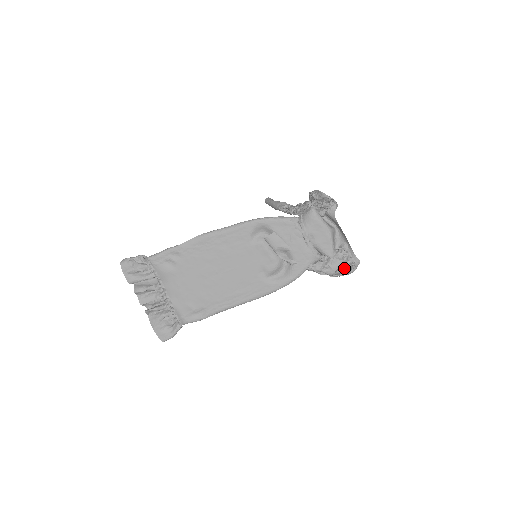
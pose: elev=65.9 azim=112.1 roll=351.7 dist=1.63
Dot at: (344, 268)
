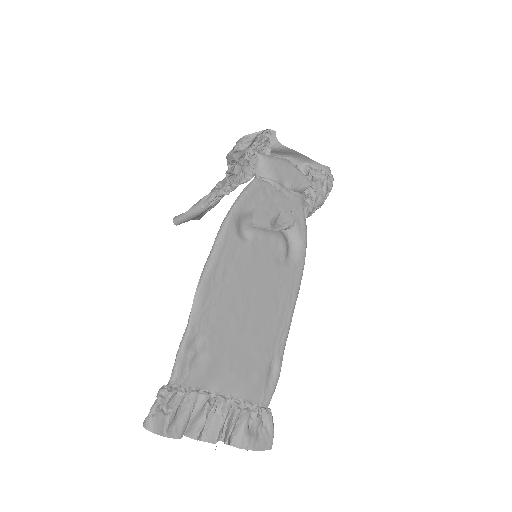
Dot at: (326, 185)
